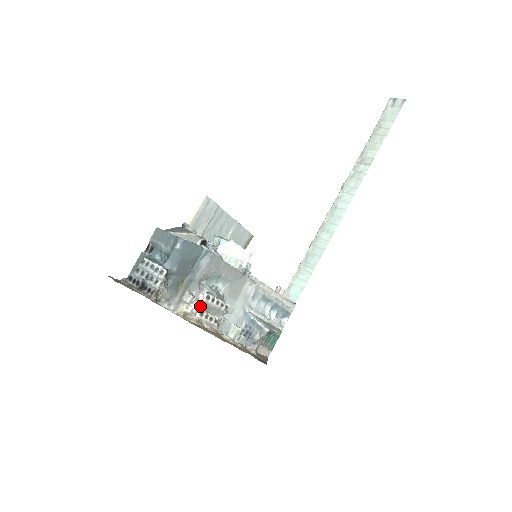
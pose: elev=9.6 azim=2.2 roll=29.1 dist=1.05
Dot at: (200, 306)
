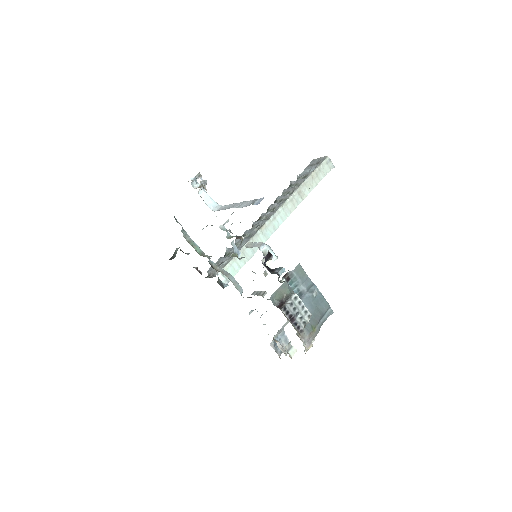
Dot at: occluded
